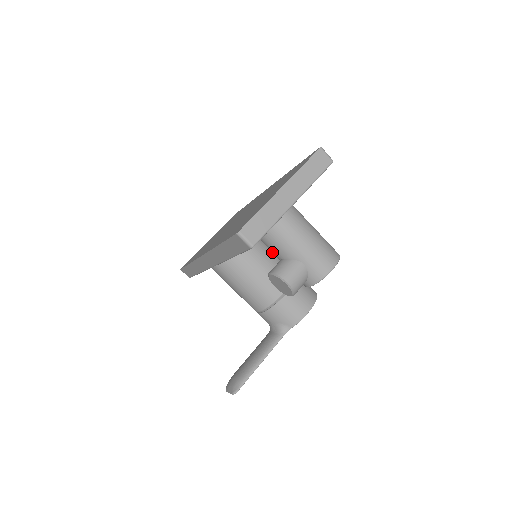
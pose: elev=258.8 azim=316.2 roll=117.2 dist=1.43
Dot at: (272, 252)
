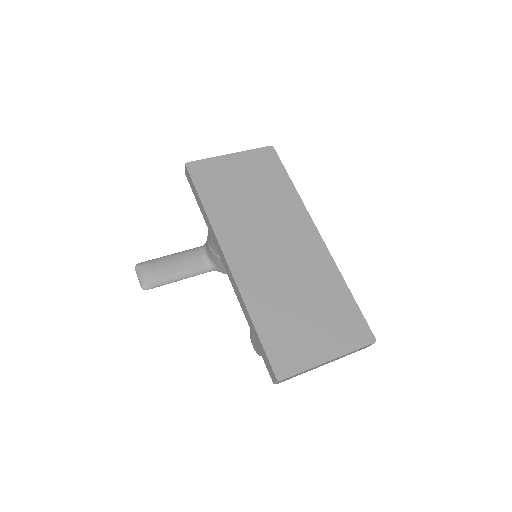
Dot at: occluded
